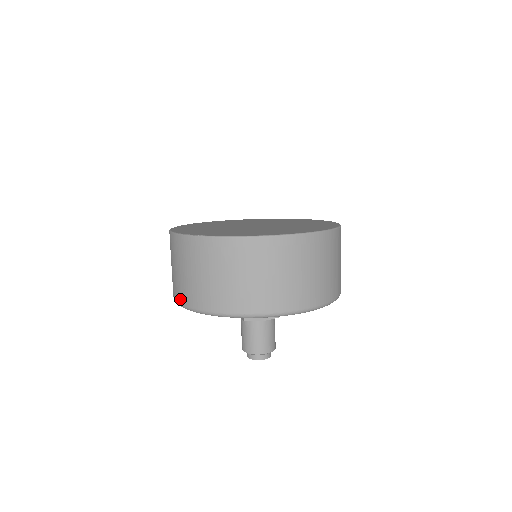
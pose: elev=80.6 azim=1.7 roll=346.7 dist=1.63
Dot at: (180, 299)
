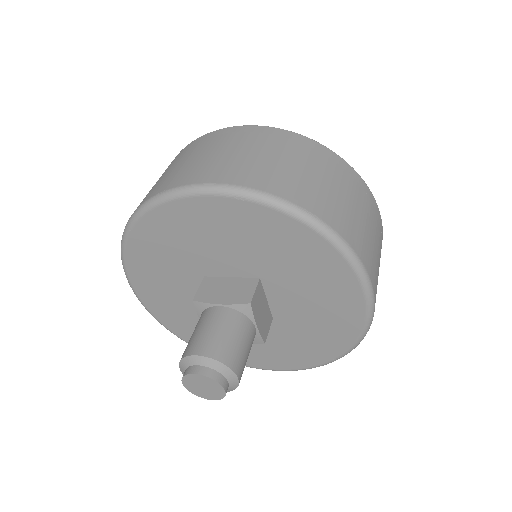
Dot at: occluded
